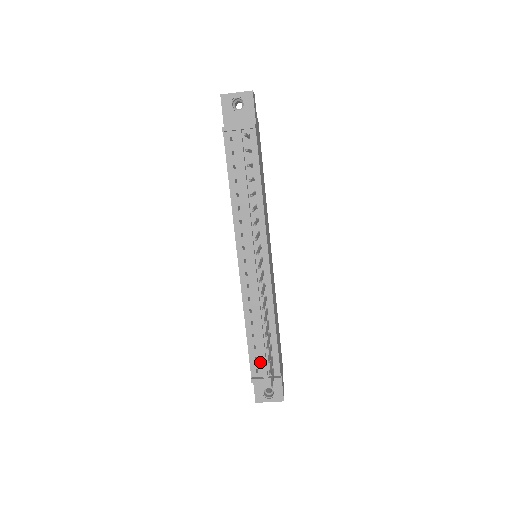
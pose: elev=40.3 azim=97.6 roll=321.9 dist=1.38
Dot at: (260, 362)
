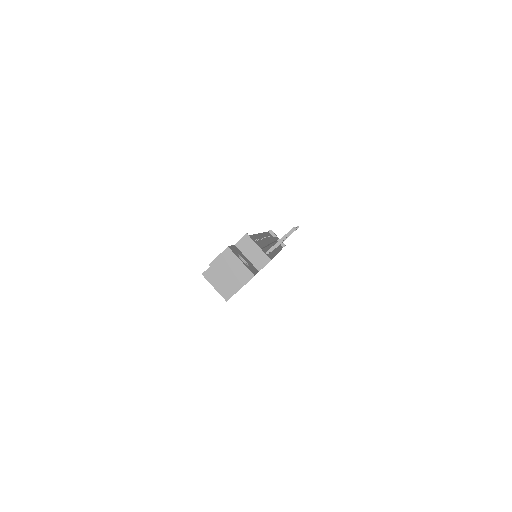
Dot at: occluded
